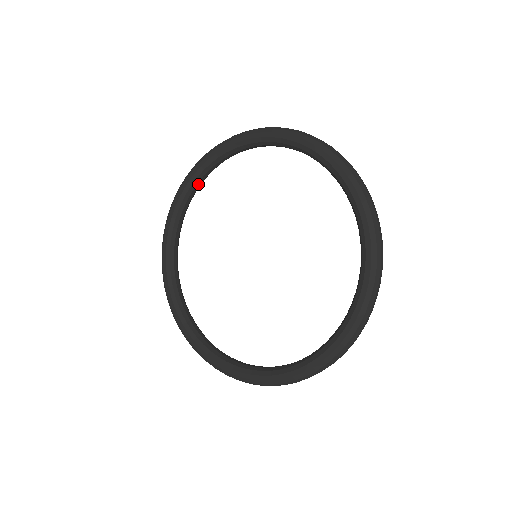
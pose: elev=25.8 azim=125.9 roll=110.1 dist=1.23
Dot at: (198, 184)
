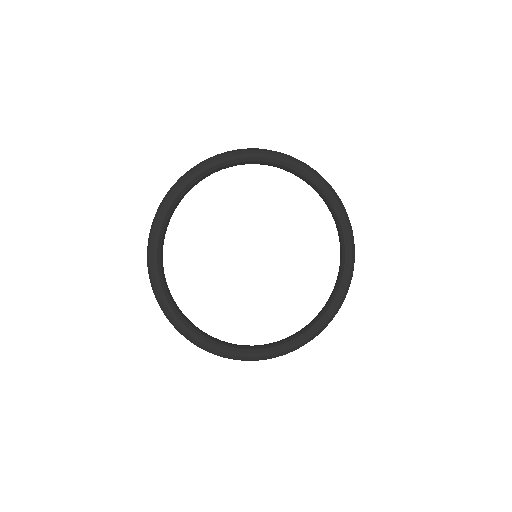
Dot at: occluded
